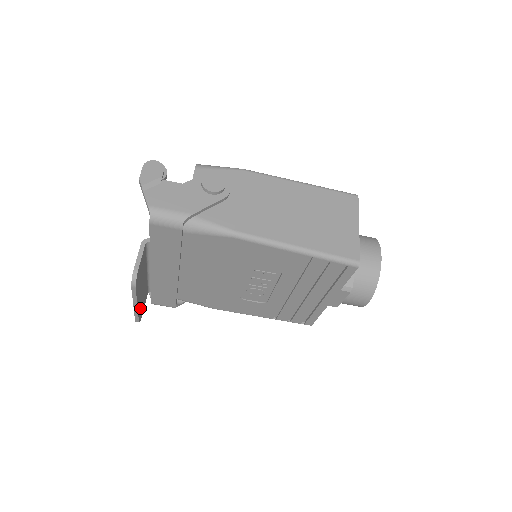
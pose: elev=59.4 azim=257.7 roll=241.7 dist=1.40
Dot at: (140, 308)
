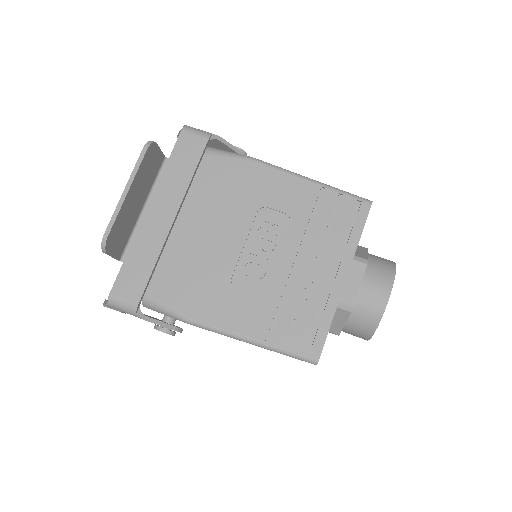
Dot at: (119, 223)
